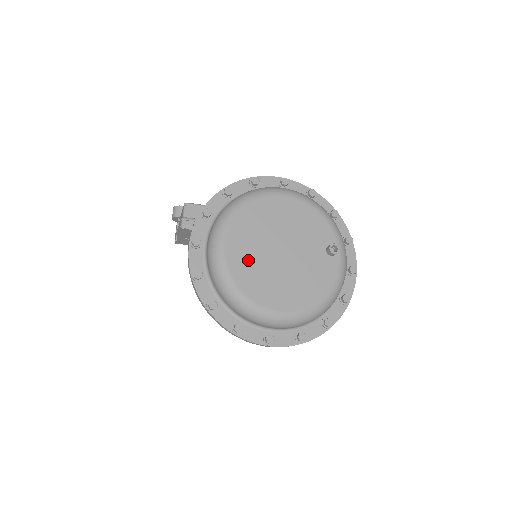
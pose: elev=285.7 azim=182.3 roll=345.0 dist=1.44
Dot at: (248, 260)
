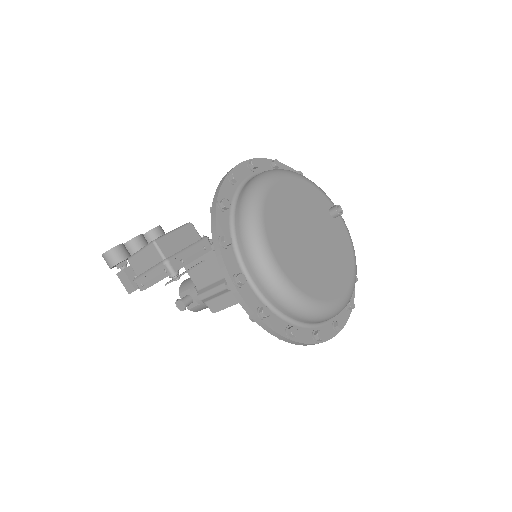
Dot at: (300, 266)
